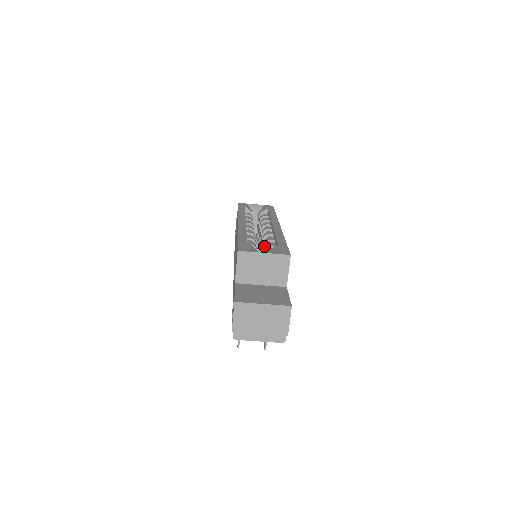
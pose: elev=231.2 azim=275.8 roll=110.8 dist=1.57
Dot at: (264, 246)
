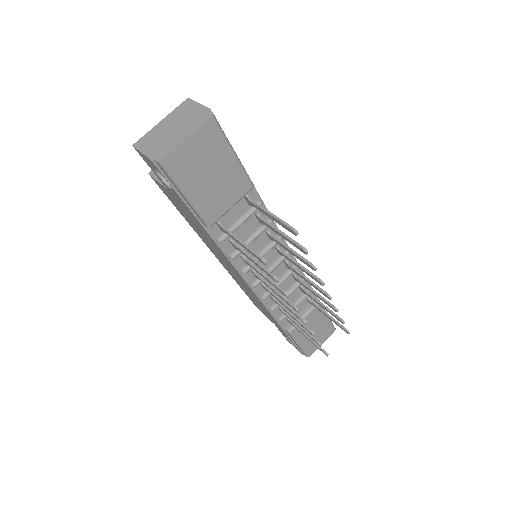
Dot at: occluded
